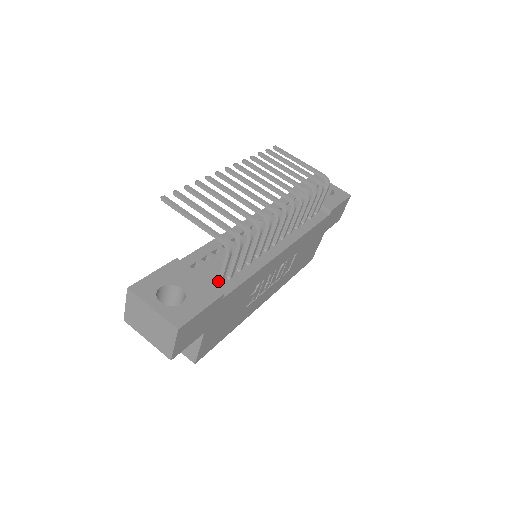
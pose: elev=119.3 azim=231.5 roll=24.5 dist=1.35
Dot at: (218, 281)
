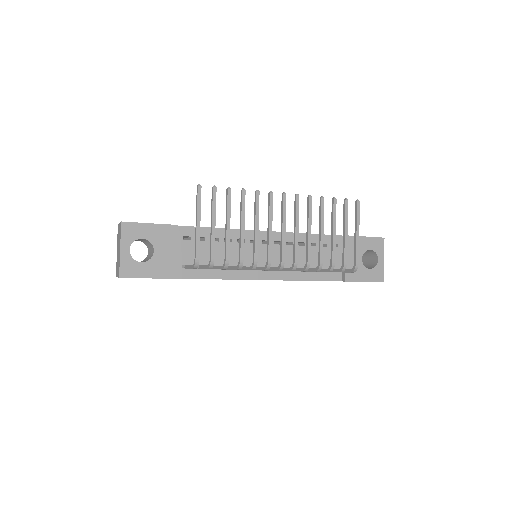
Dot at: (185, 265)
